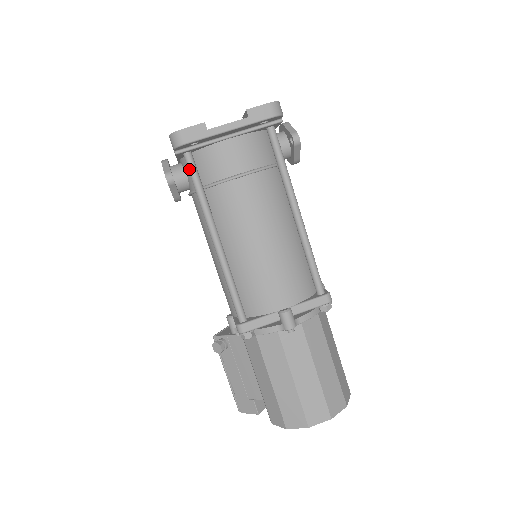
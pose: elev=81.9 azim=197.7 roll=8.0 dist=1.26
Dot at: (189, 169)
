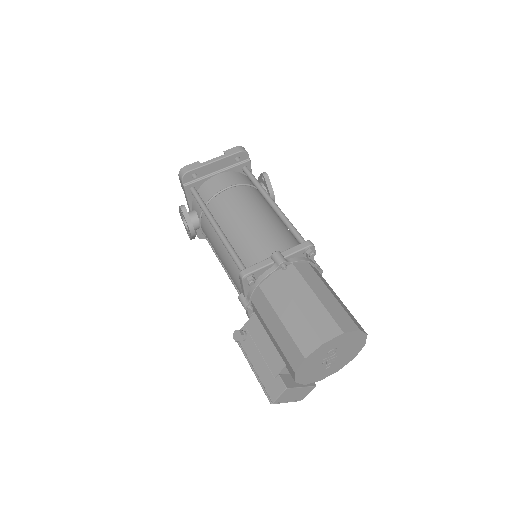
Dot at: (194, 195)
